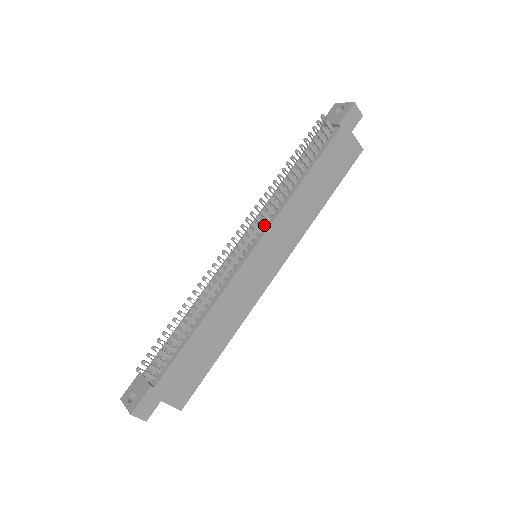
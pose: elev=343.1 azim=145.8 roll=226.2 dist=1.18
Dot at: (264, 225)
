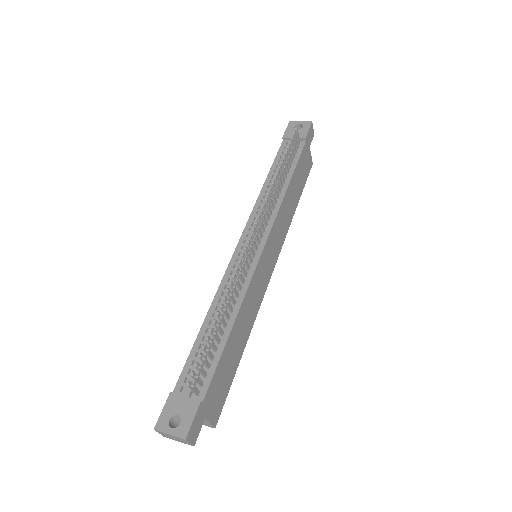
Dot at: (266, 224)
